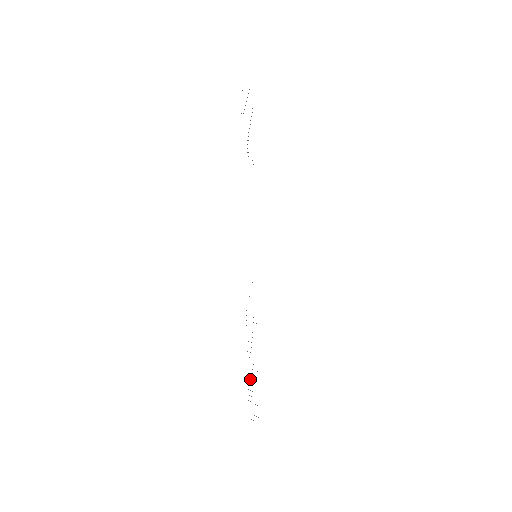
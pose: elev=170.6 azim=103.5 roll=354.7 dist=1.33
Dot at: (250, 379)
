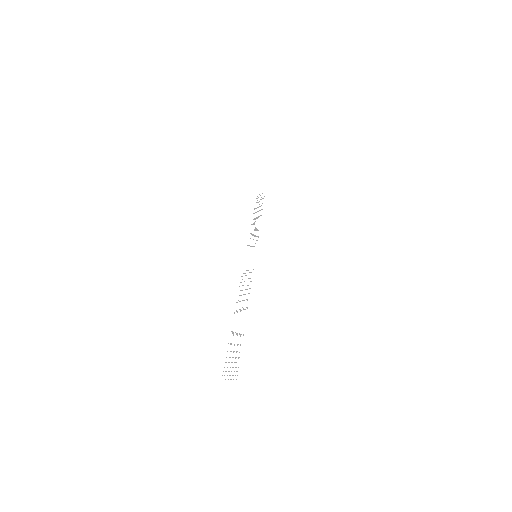
Dot at: occluded
